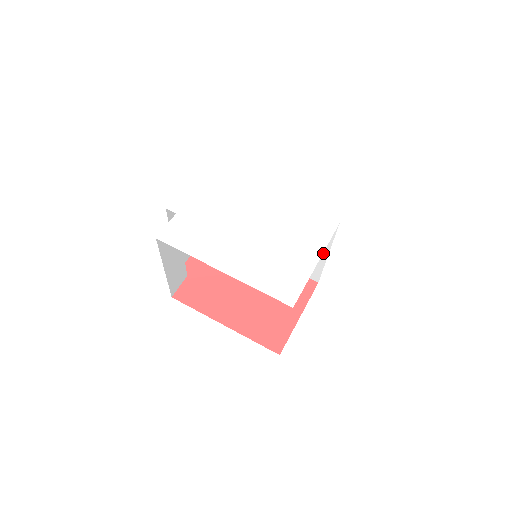
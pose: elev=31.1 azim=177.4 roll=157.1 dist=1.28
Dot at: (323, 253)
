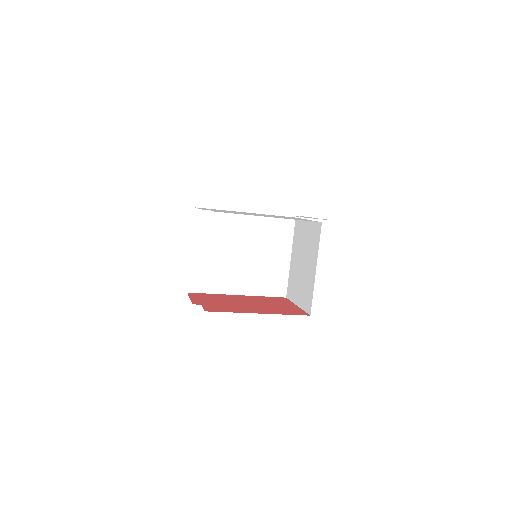
Dot at: (287, 257)
